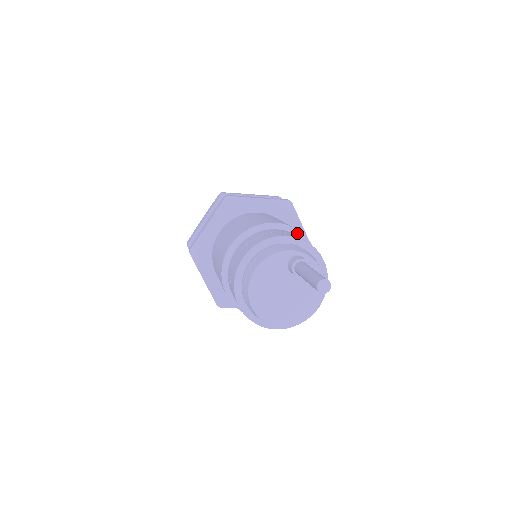
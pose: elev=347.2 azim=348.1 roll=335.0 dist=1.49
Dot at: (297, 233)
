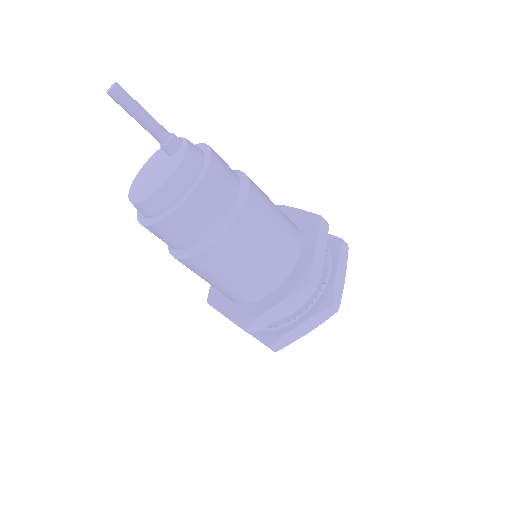
Dot at: (243, 178)
